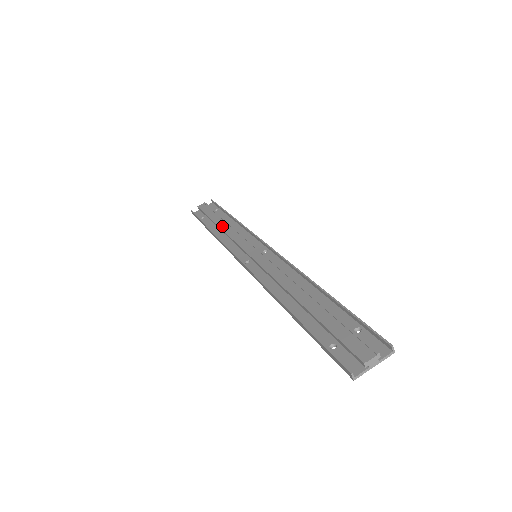
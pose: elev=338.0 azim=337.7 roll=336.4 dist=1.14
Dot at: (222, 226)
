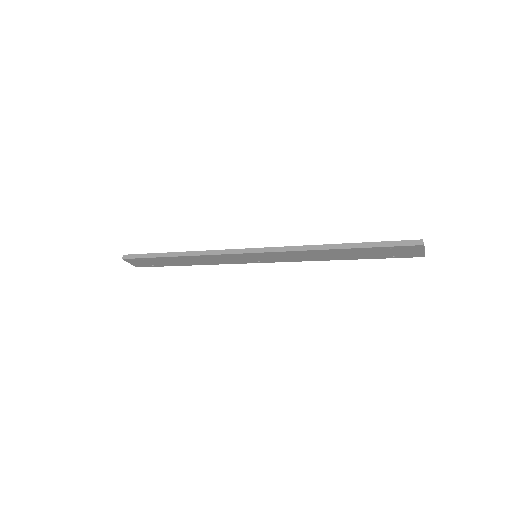
Dot at: occluded
